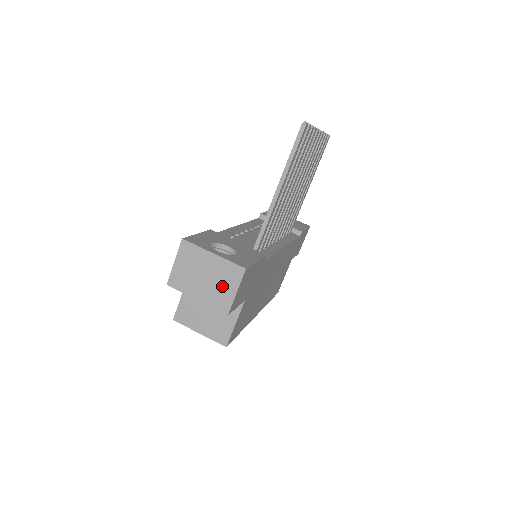
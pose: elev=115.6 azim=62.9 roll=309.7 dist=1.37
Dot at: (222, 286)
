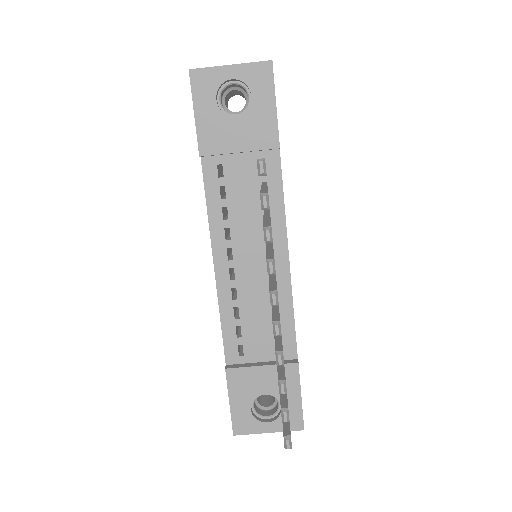
Dot at: occluded
